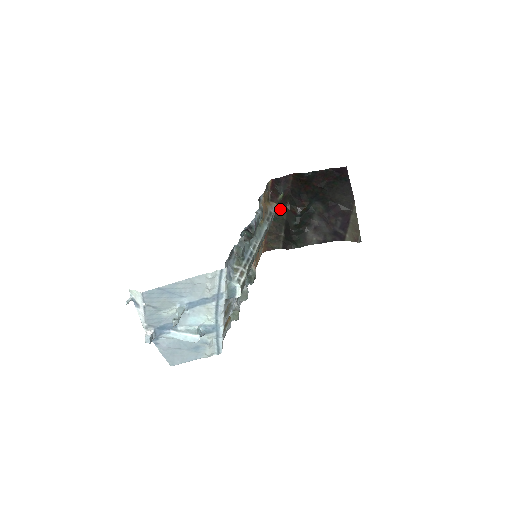
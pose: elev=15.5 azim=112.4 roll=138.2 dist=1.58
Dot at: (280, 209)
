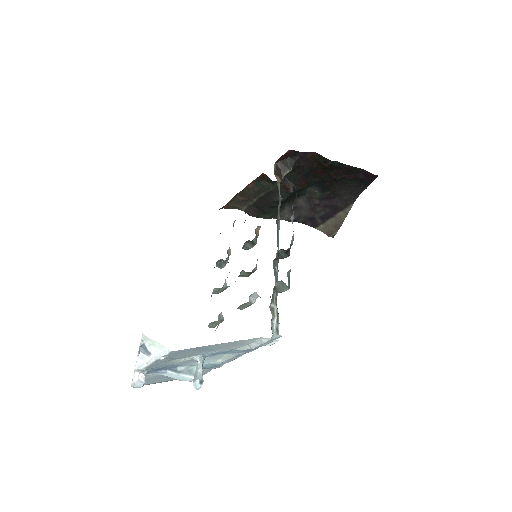
Dot at: occluded
